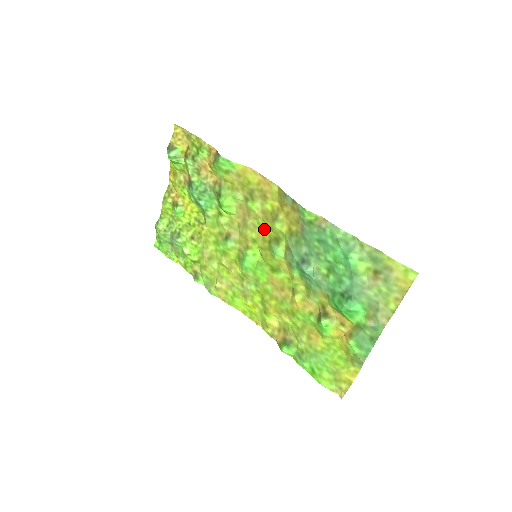
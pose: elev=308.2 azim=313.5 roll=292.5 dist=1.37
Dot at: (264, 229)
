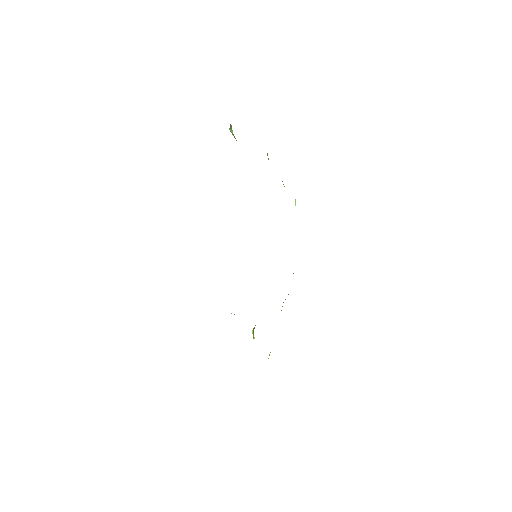
Dot at: occluded
